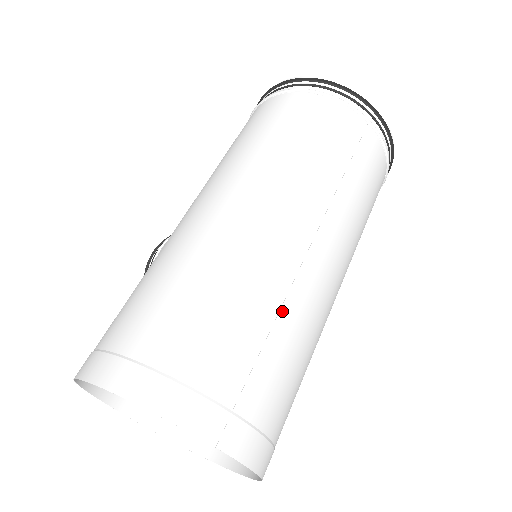
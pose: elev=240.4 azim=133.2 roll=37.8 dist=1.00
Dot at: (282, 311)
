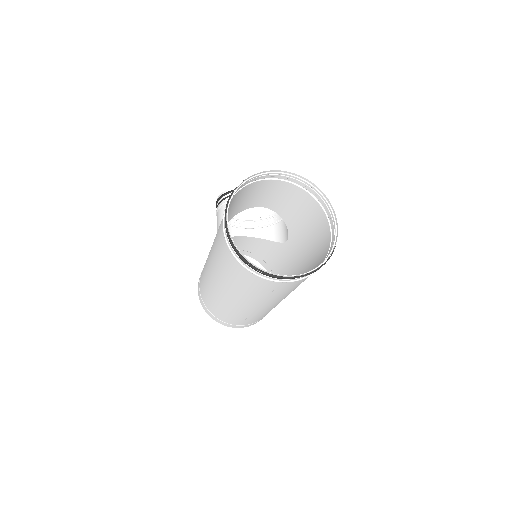
Dot at: (250, 316)
